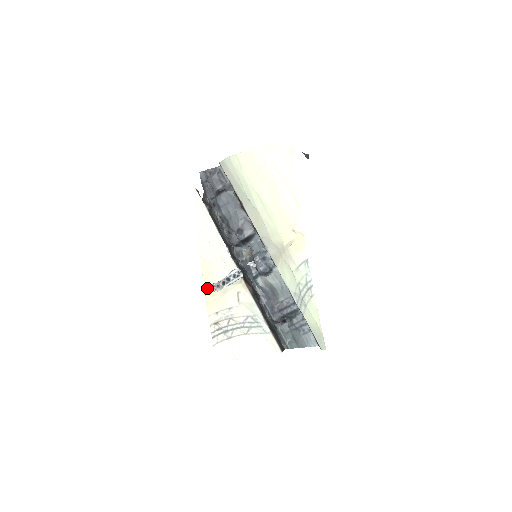
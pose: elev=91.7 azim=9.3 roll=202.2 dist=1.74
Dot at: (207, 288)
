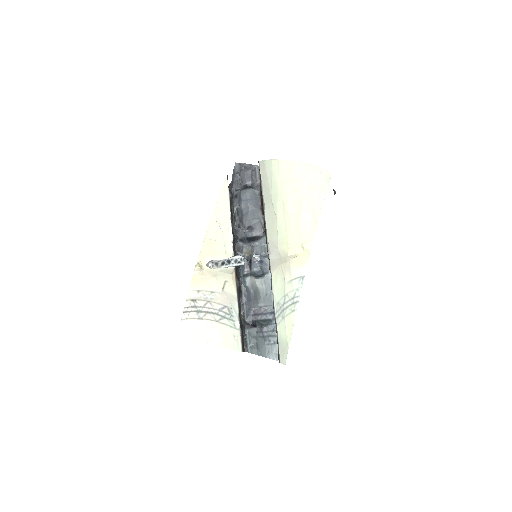
Dot at: (200, 265)
